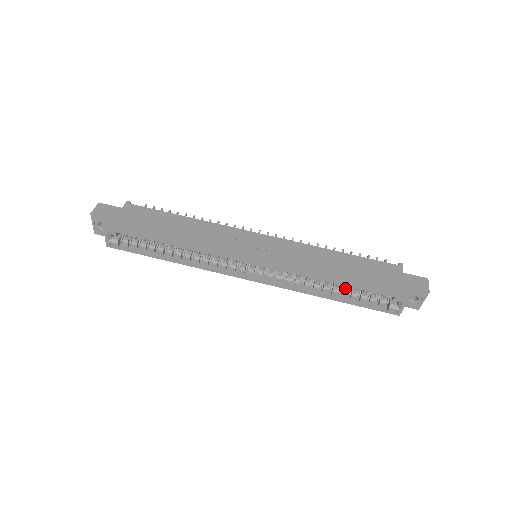
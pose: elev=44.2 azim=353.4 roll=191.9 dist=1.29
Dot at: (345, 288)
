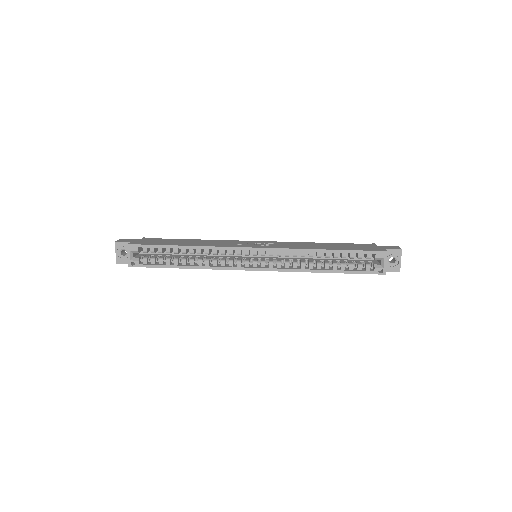
Dot at: (335, 262)
